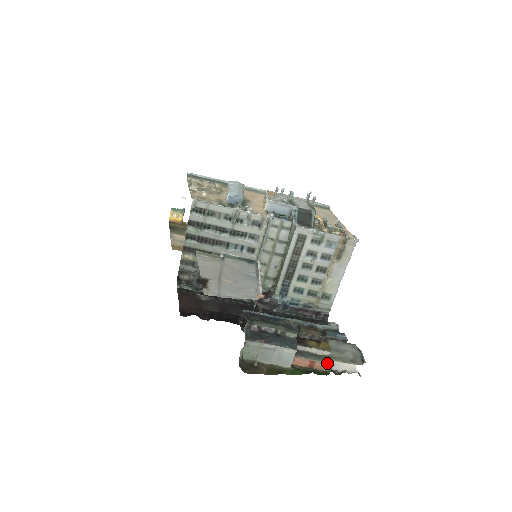
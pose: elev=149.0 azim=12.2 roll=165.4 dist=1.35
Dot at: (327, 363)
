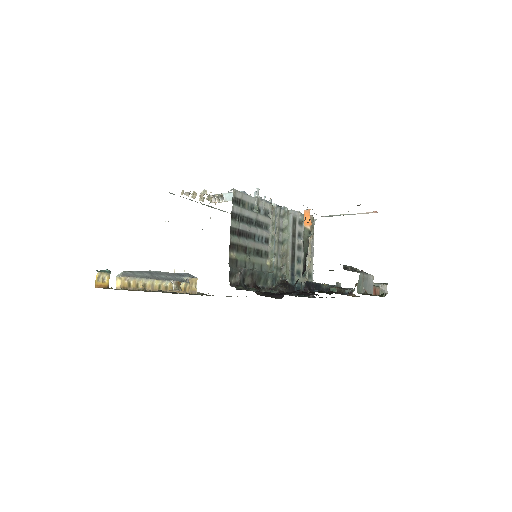
Dot at: (379, 288)
